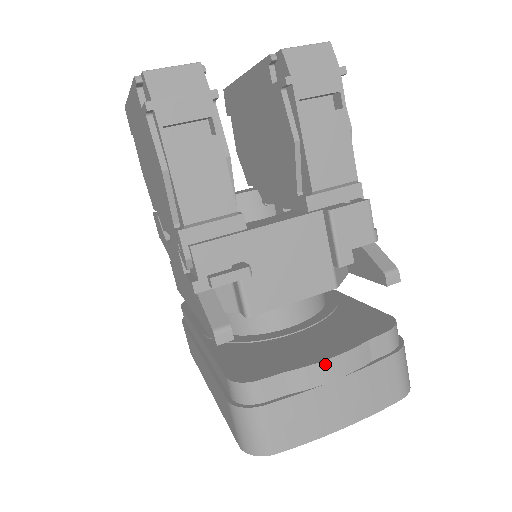
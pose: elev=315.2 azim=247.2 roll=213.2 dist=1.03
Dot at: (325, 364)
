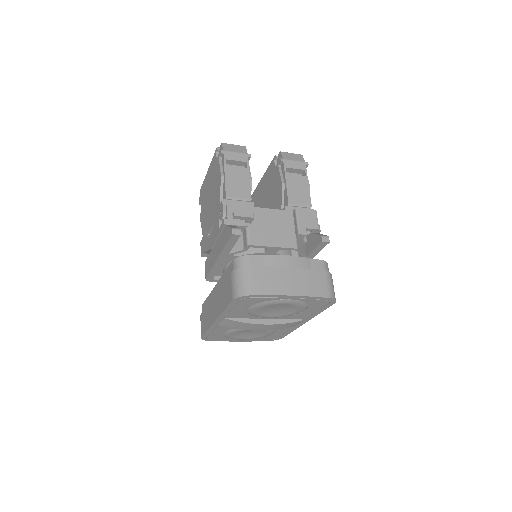
Dot at: (285, 257)
